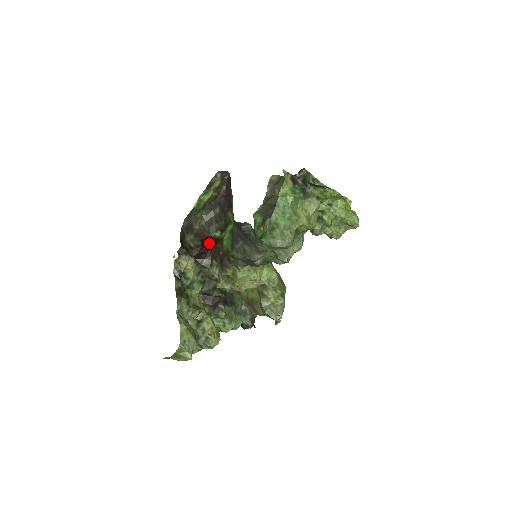
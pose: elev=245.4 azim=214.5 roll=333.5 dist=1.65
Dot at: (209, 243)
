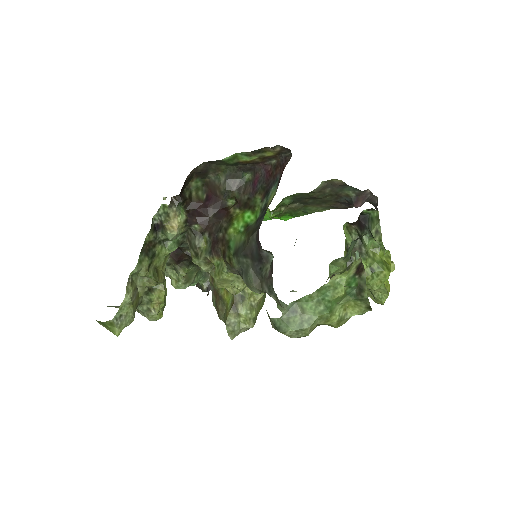
Dot at: (214, 208)
